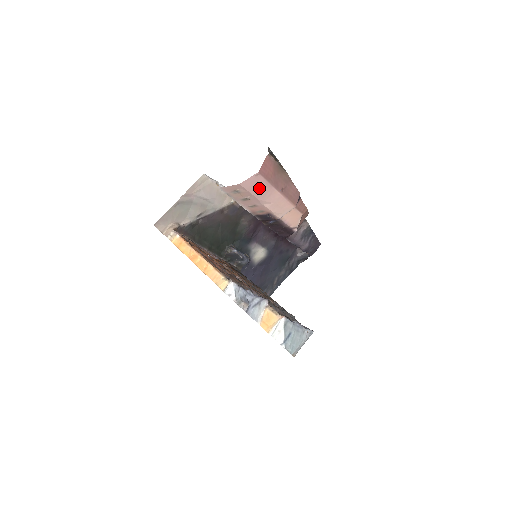
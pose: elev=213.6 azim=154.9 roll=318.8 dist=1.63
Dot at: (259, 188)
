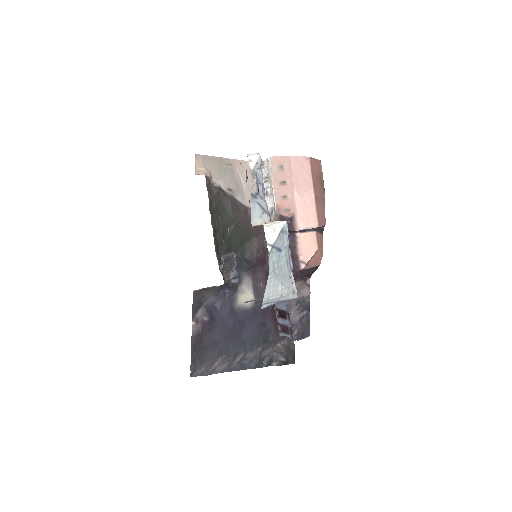
Dot at: (301, 175)
